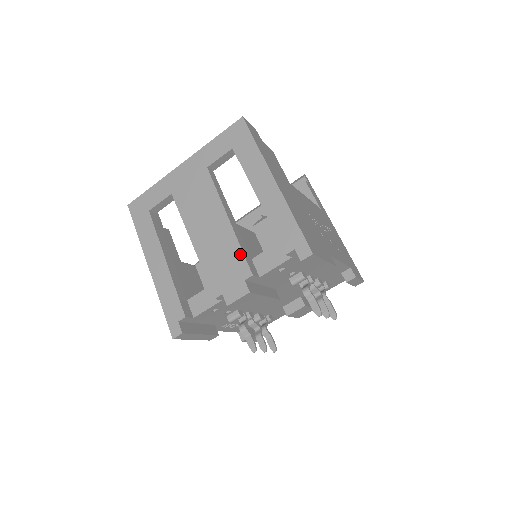
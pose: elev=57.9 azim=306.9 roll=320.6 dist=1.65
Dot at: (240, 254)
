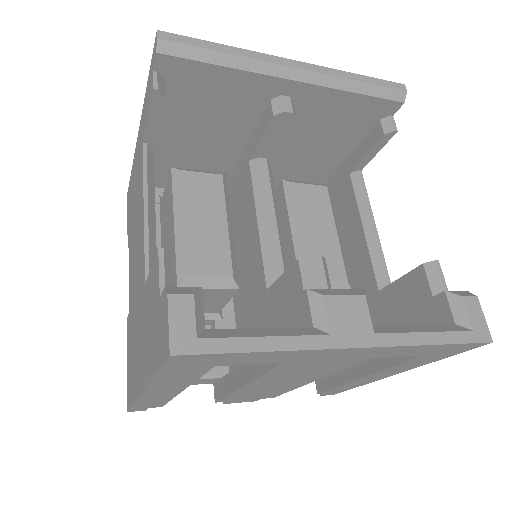
Dot at: (283, 393)
